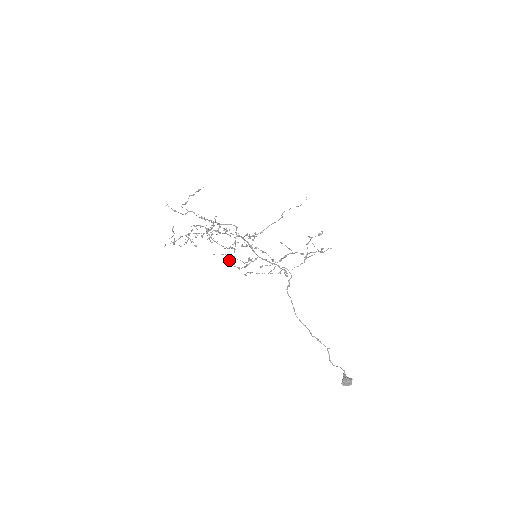
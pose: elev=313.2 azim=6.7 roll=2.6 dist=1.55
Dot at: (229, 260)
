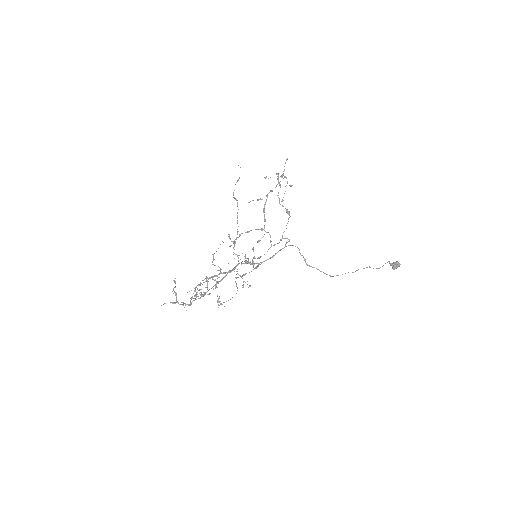
Dot at: occluded
